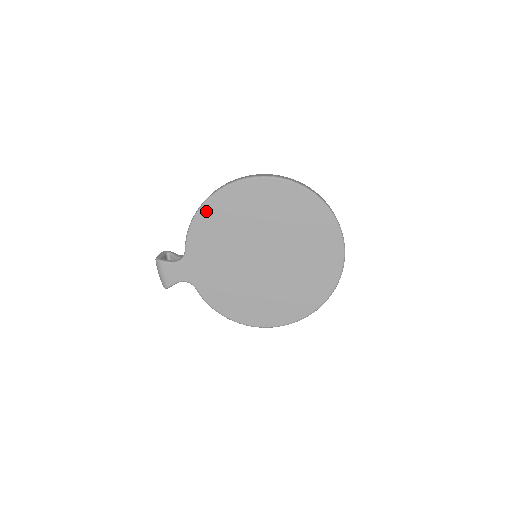
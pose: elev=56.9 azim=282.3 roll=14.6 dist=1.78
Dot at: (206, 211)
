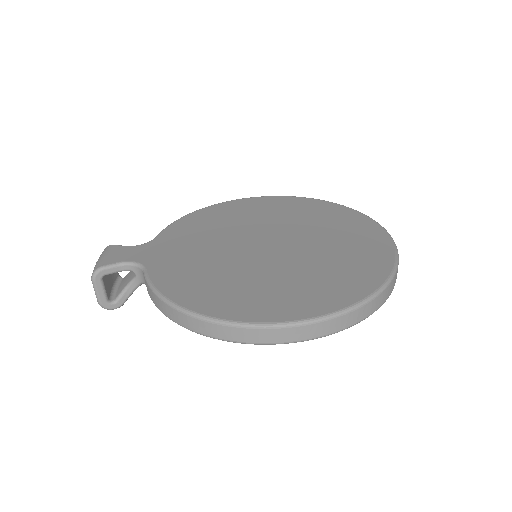
Dot at: (203, 212)
